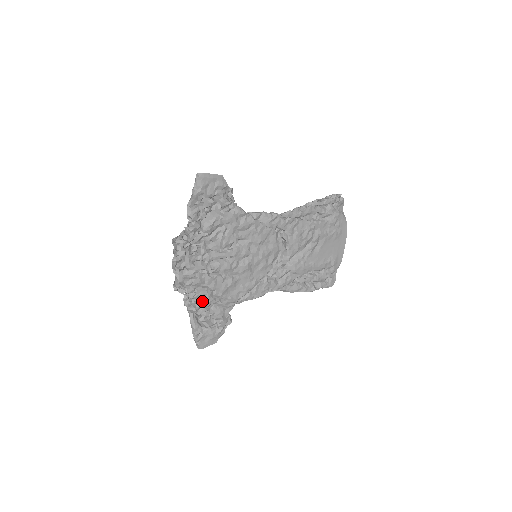
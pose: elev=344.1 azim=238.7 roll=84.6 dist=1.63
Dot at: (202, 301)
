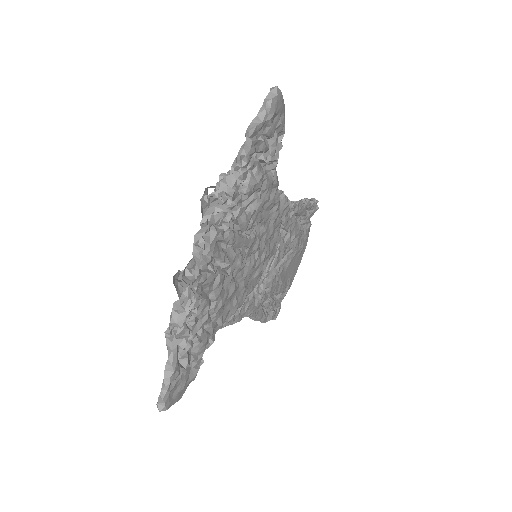
Dot at: (197, 318)
